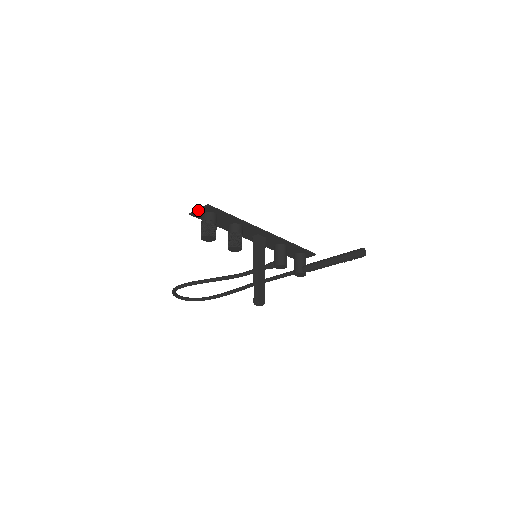
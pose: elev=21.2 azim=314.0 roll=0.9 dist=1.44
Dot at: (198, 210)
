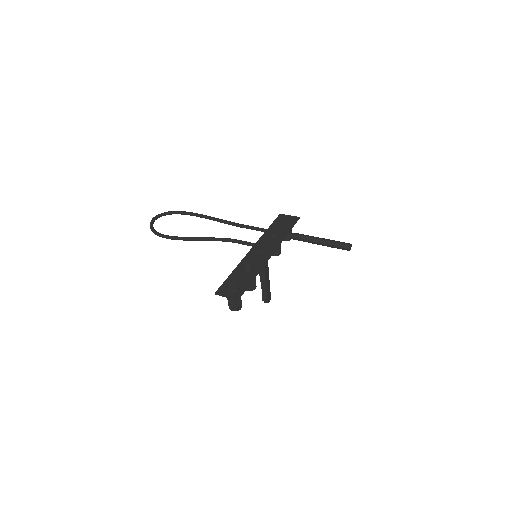
Dot at: (226, 297)
